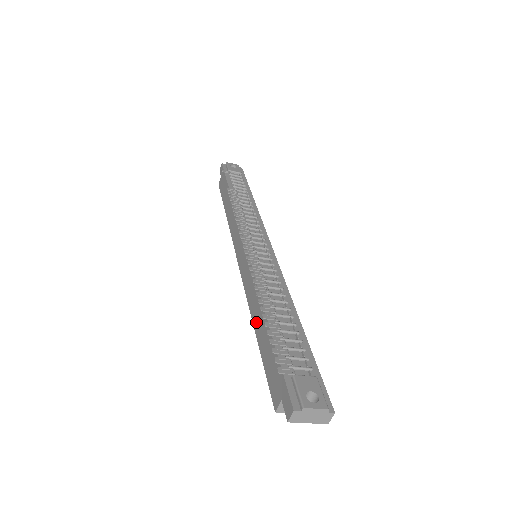
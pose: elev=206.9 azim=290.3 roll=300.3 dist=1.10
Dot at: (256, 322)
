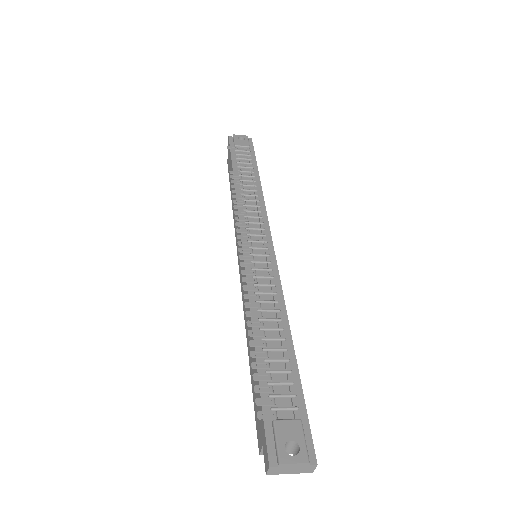
Dot at: (248, 342)
